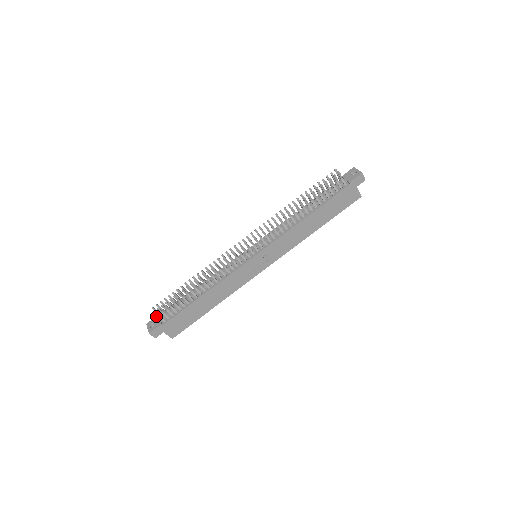
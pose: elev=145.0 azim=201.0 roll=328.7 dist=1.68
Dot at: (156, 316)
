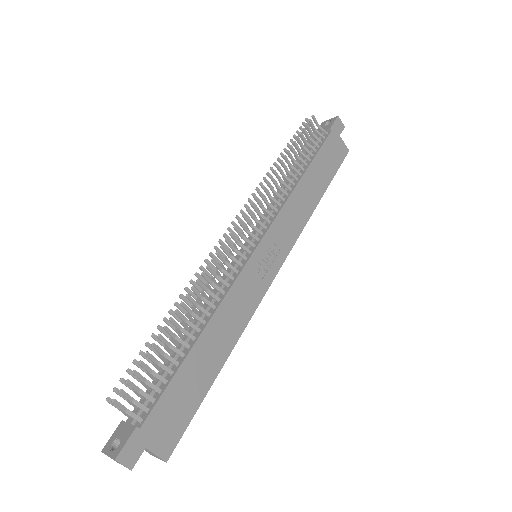
Dot at: (118, 425)
